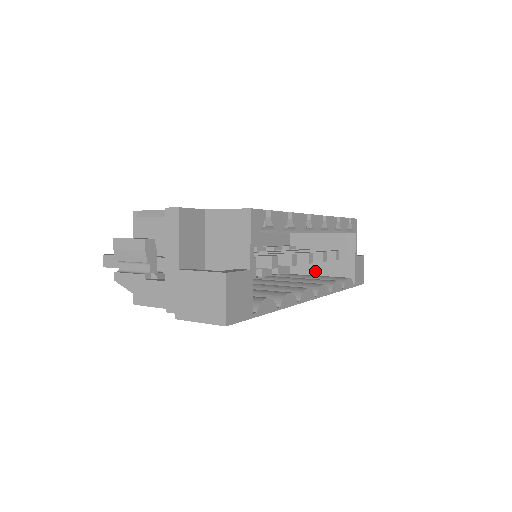
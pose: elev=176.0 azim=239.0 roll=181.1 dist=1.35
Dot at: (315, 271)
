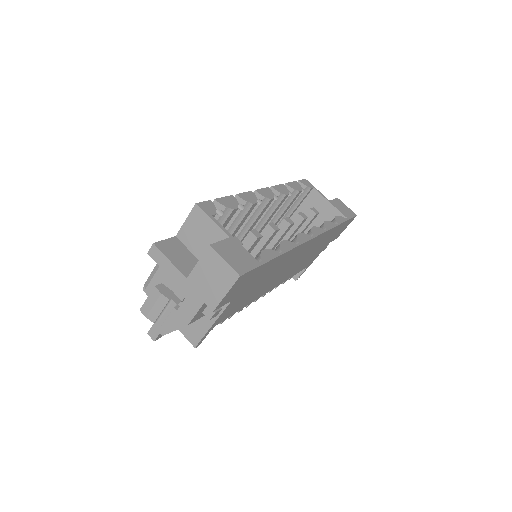
Dot at: occluded
